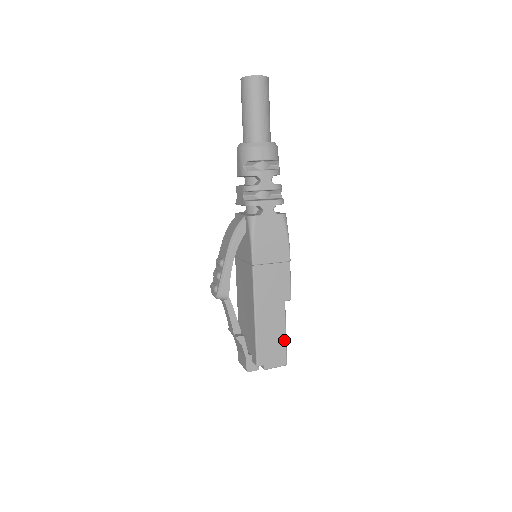
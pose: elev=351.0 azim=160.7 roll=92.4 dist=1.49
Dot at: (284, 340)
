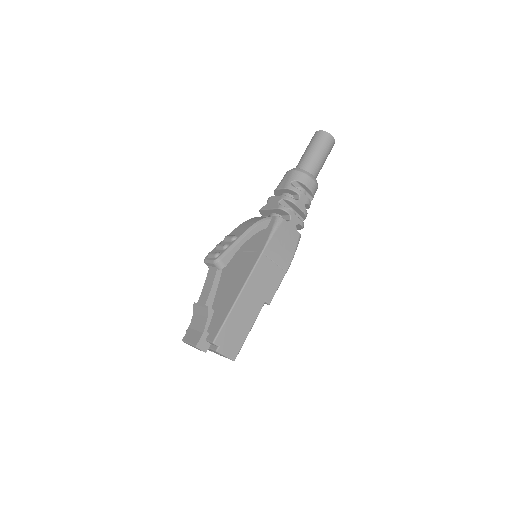
Dot at: (246, 335)
